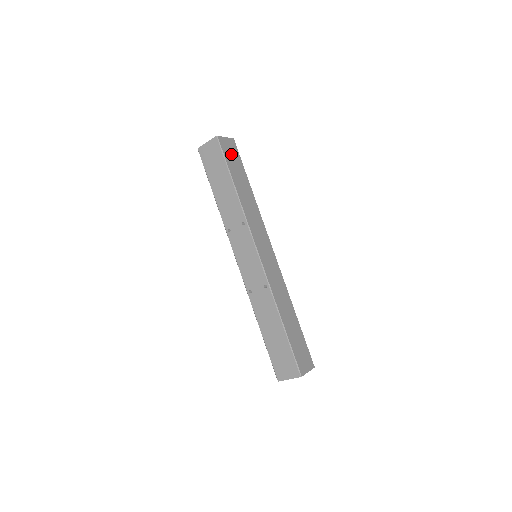
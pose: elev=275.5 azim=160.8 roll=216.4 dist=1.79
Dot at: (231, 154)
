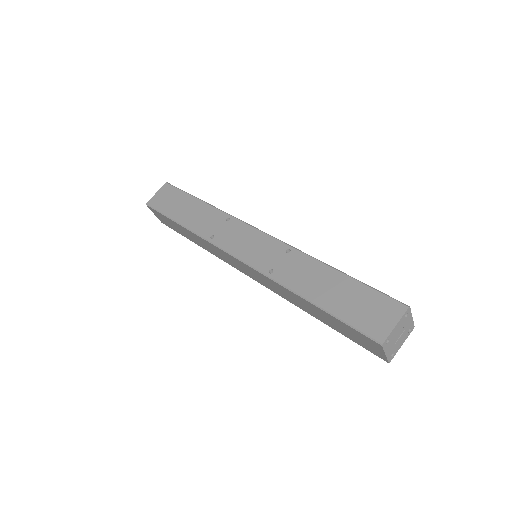
Dot at: occluded
